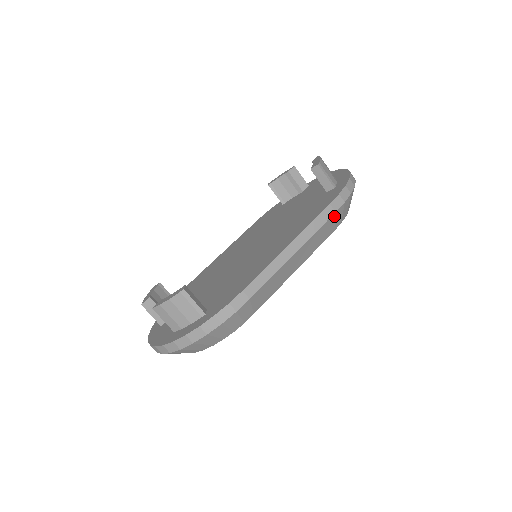
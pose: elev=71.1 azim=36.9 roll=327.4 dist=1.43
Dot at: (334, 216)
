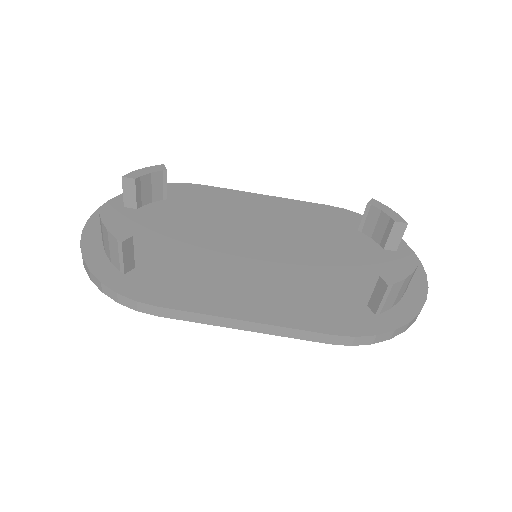
Dot at: (326, 342)
